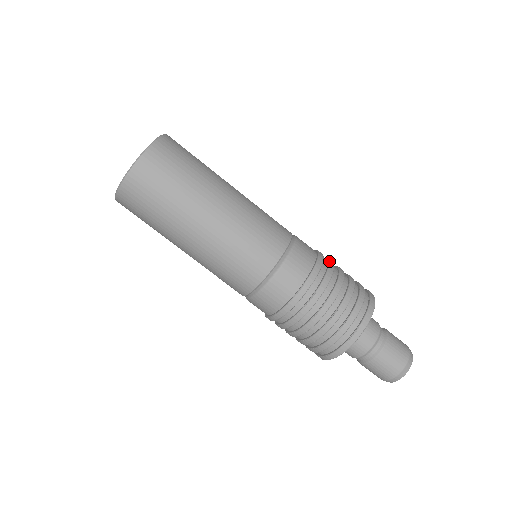
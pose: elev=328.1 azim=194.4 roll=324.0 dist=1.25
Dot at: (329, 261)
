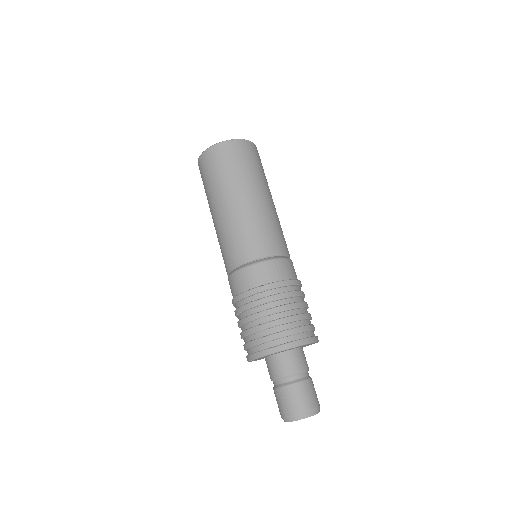
Dot at: (300, 290)
